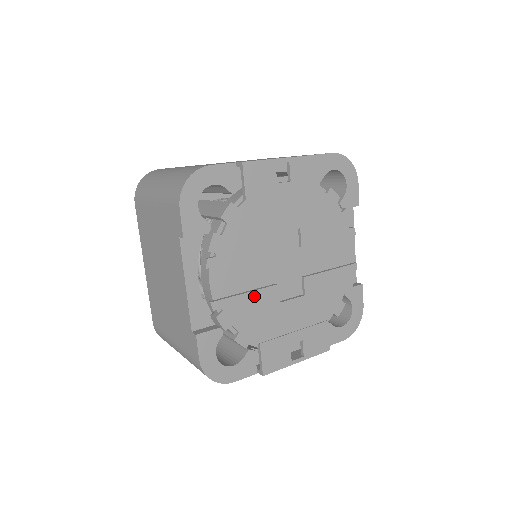
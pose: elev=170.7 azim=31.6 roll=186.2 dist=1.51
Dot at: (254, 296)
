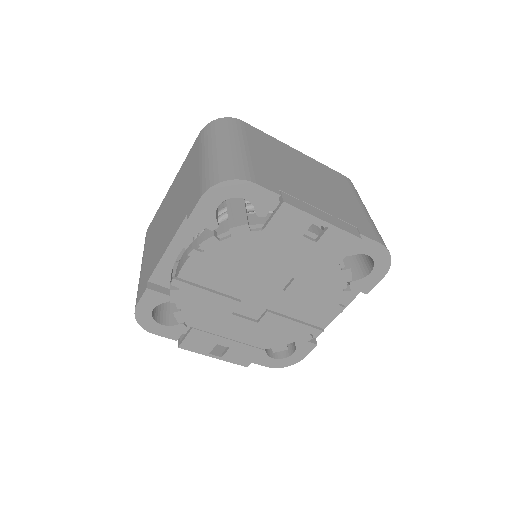
Dot at: (213, 297)
